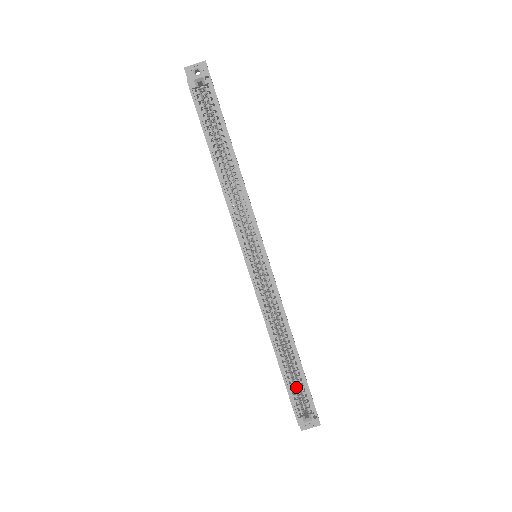
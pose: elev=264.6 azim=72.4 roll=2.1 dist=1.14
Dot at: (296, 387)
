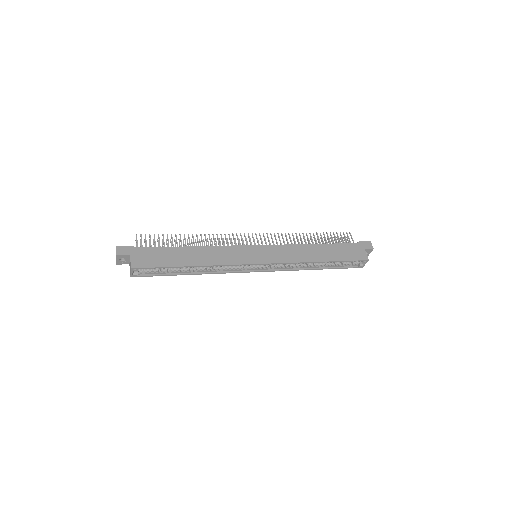
Dot at: occluded
